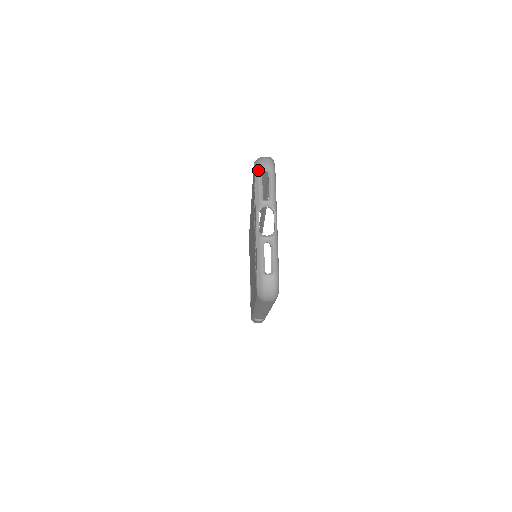
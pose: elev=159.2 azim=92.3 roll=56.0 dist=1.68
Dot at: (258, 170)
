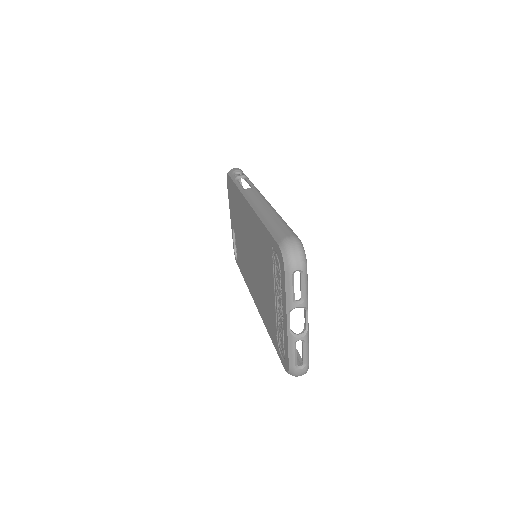
Dot at: (289, 271)
